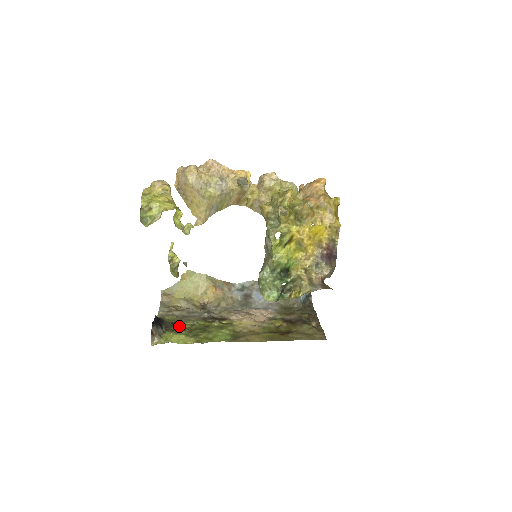
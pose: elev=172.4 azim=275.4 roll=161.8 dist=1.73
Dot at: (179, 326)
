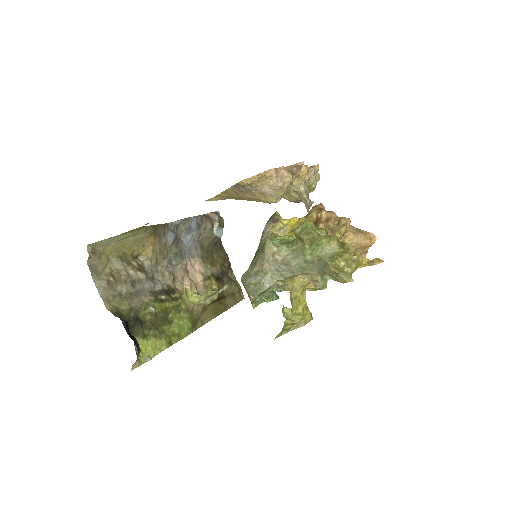
Dot at: (142, 322)
